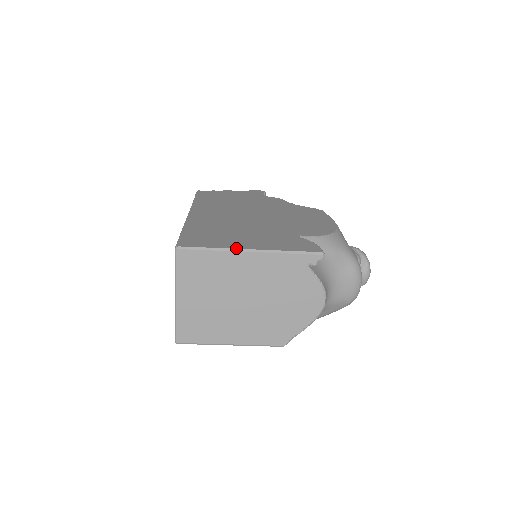
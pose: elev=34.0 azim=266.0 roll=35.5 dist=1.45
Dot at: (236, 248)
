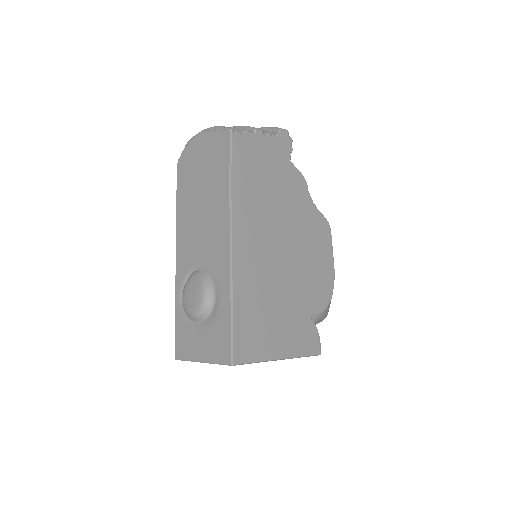
Dot at: (273, 360)
